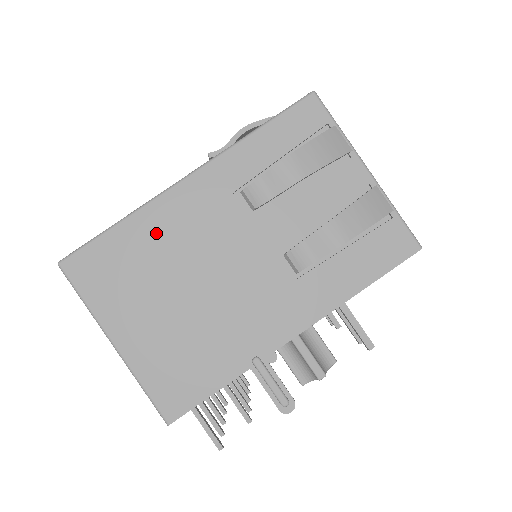
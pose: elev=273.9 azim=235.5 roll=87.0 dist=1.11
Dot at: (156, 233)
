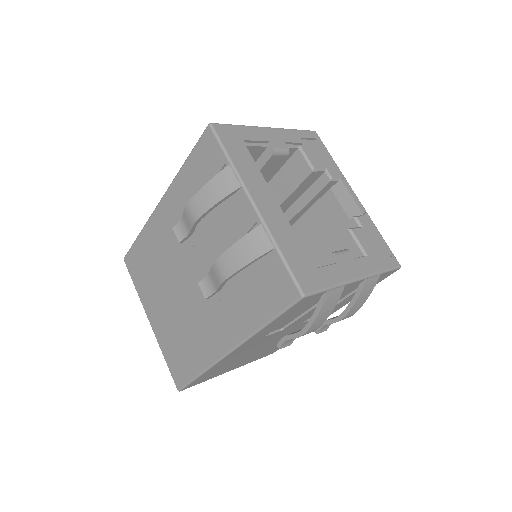
Dot at: (226, 363)
